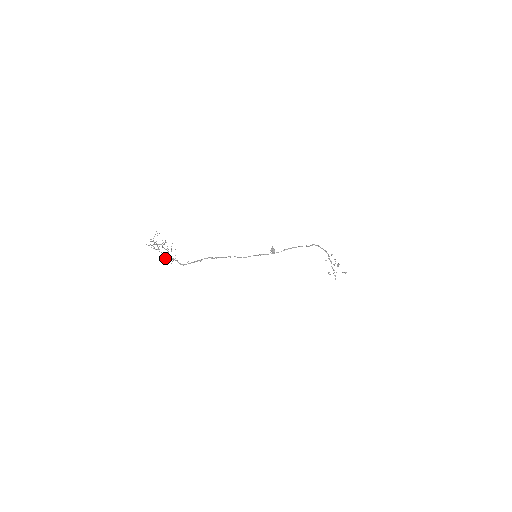
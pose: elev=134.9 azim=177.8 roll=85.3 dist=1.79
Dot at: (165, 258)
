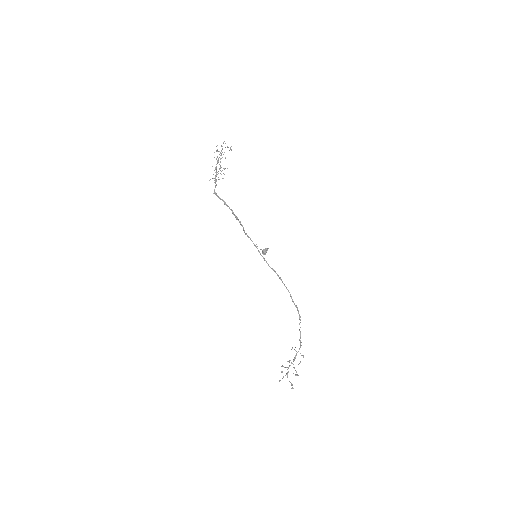
Dot at: occluded
